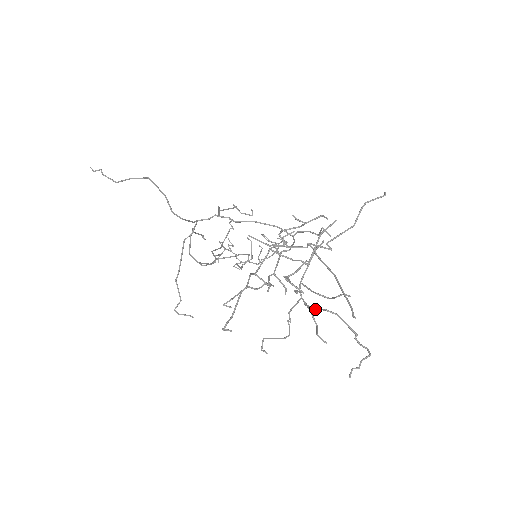
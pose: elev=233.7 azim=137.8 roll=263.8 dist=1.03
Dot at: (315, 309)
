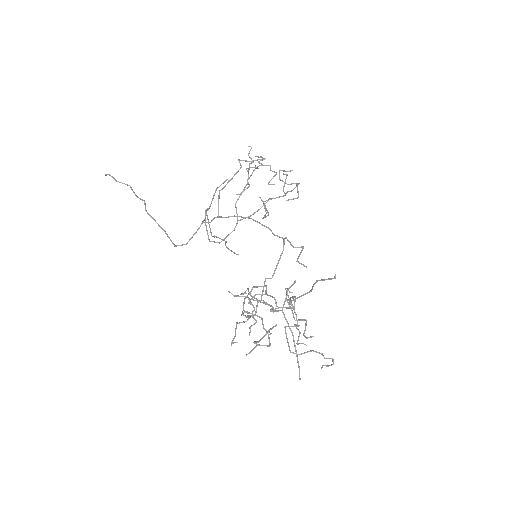
Dot at: (287, 342)
